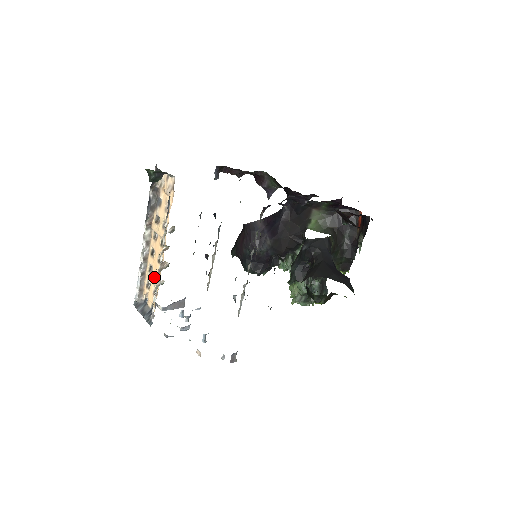
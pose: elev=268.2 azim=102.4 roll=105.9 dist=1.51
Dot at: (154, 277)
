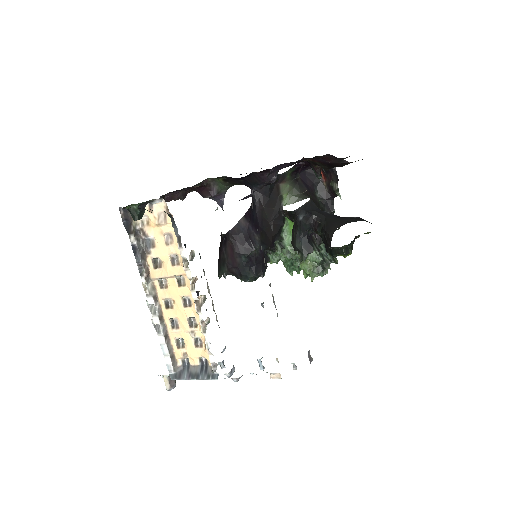
Dot at: (187, 327)
